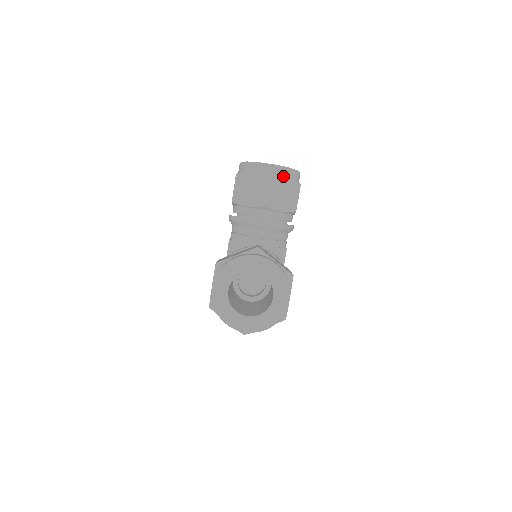
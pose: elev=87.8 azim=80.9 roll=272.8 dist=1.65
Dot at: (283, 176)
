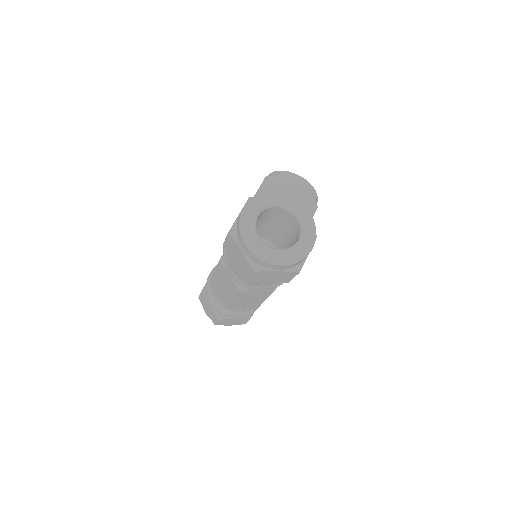
Dot at: (308, 190)
